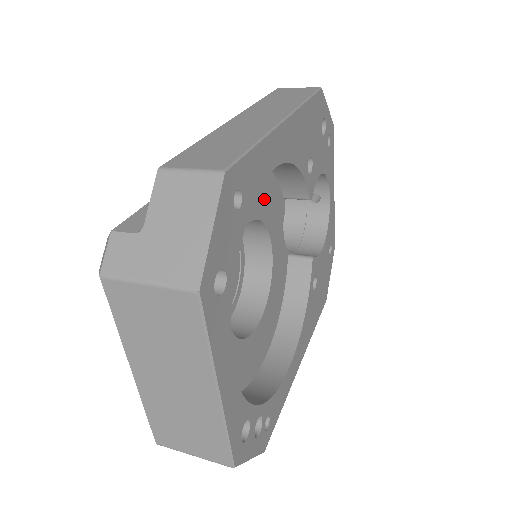
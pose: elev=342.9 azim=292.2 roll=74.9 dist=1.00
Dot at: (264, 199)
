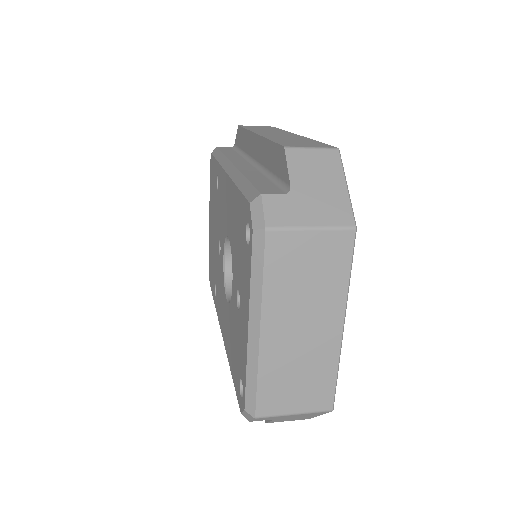
Dot at: occluded
